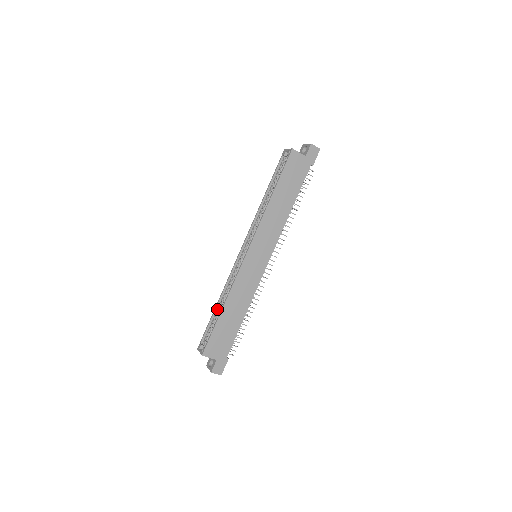
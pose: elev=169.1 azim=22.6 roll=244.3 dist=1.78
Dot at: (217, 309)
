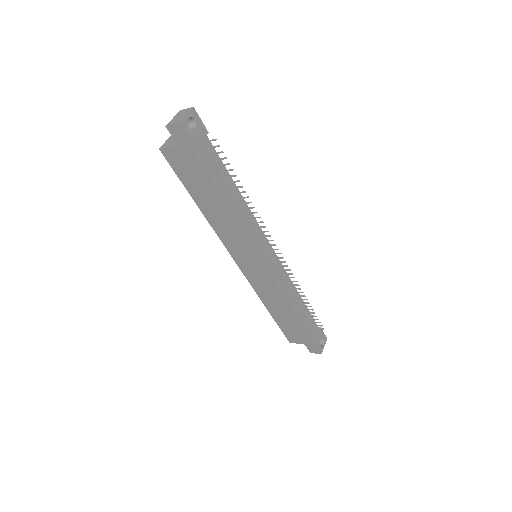
Dot at: occluded
